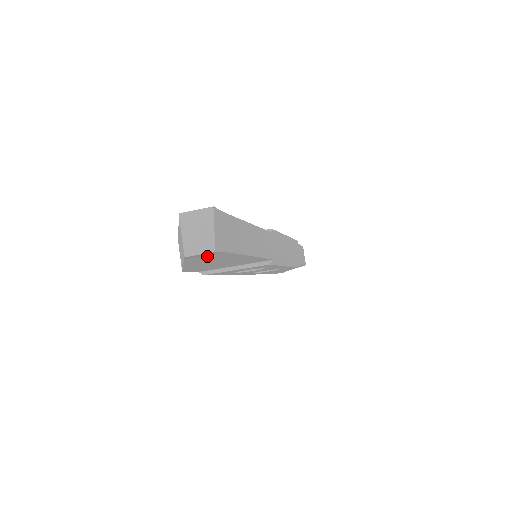
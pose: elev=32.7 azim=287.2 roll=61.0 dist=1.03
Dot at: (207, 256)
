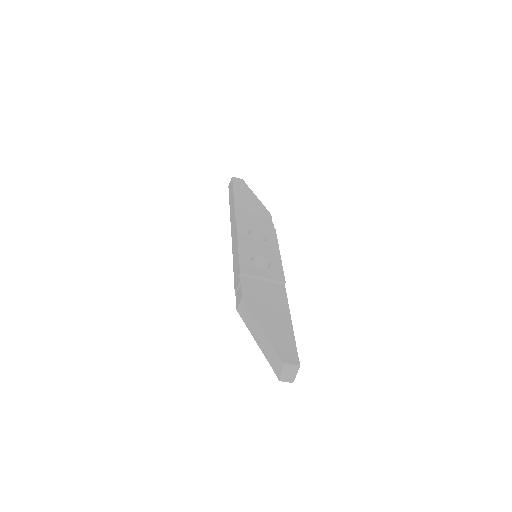
Dot at: occluded
